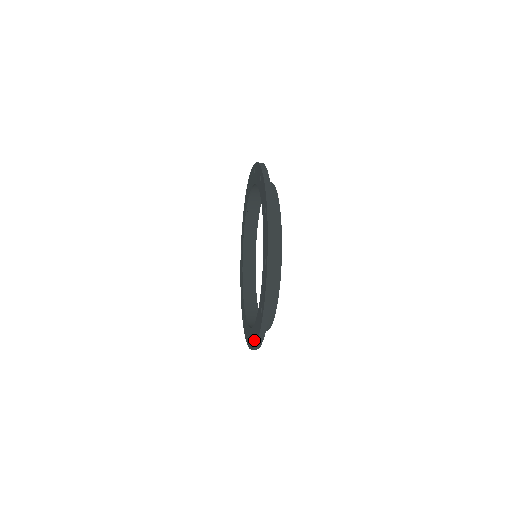
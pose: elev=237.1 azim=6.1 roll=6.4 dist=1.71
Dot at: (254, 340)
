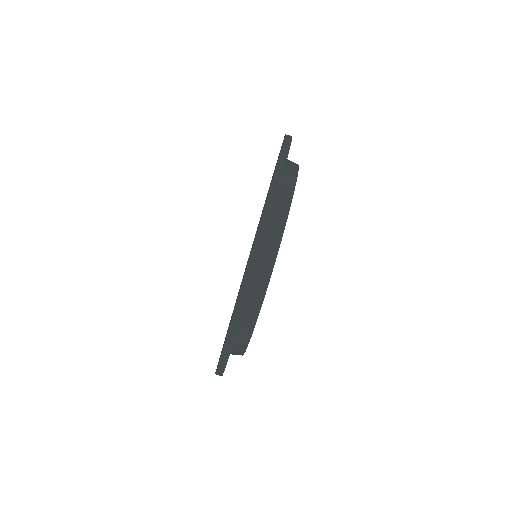
Dot at: occluded
